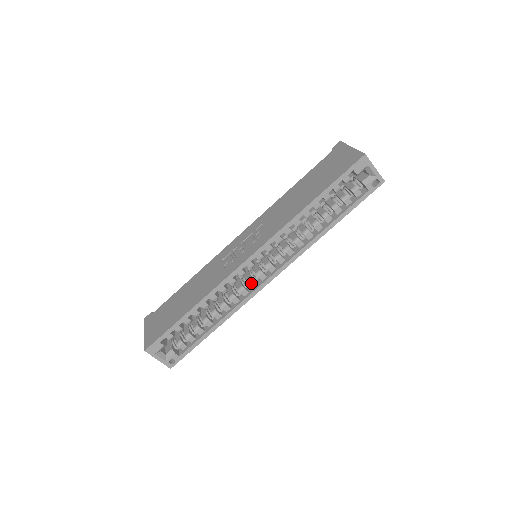
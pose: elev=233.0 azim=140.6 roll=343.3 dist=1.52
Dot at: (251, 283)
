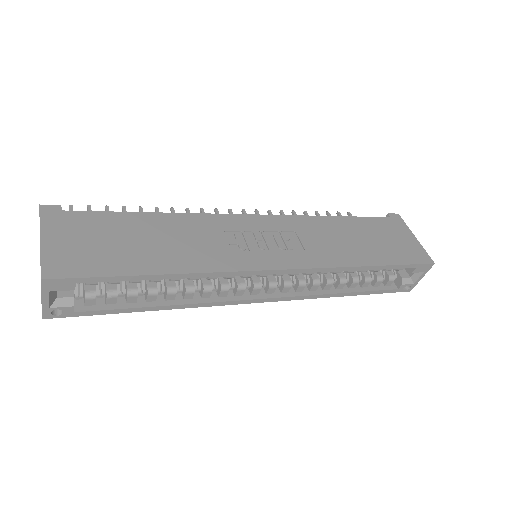
Dot at: (241, 290)
